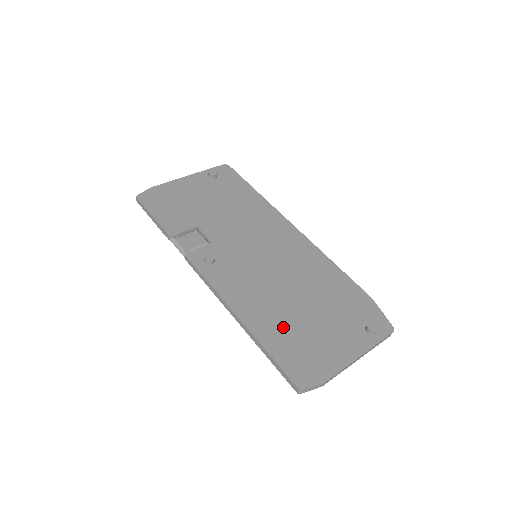
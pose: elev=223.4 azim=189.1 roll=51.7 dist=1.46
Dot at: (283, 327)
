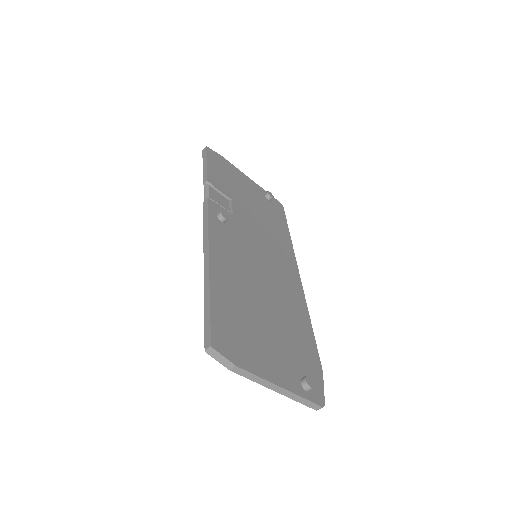
Dot at: (237, 303)
